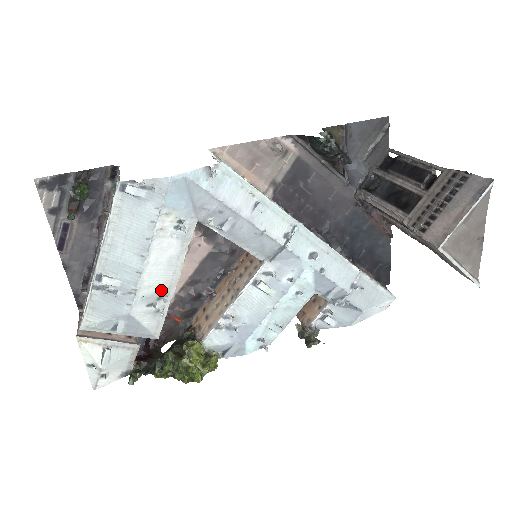
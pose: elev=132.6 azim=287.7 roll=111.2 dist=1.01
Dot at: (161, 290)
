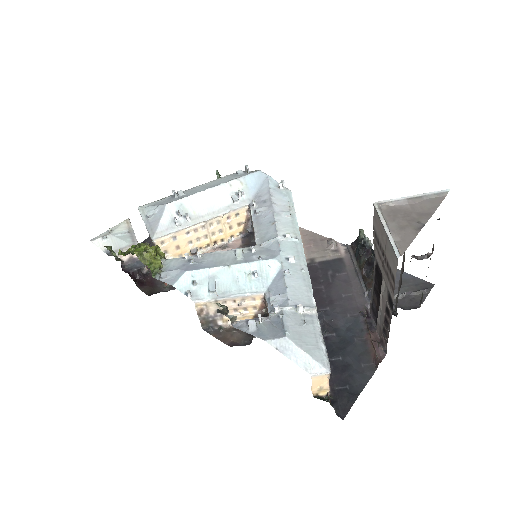
Dot at: (192, 214)
